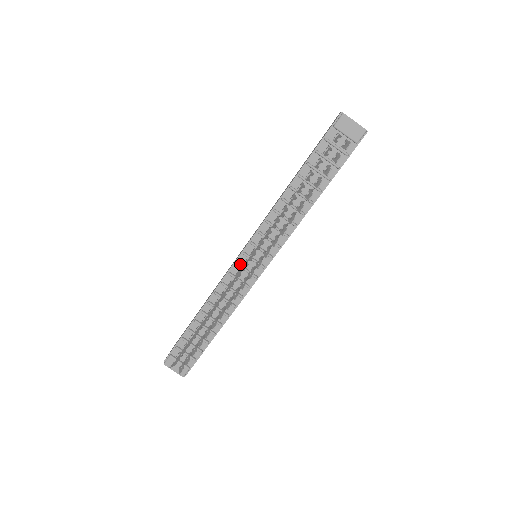
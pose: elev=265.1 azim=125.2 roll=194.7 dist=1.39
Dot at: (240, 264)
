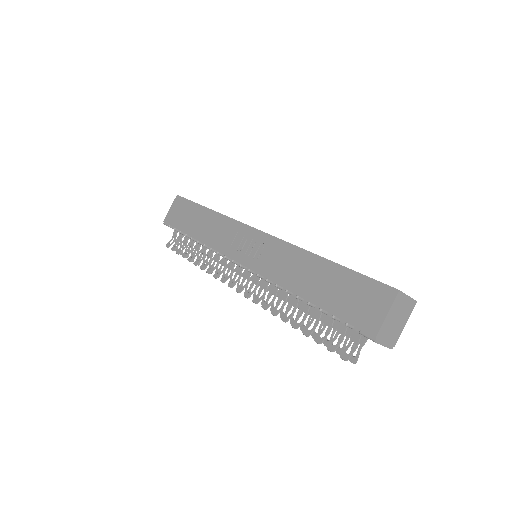
Dot at: (236, 262)
